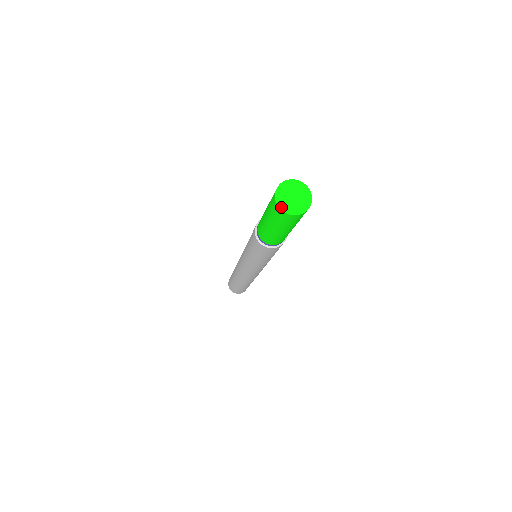
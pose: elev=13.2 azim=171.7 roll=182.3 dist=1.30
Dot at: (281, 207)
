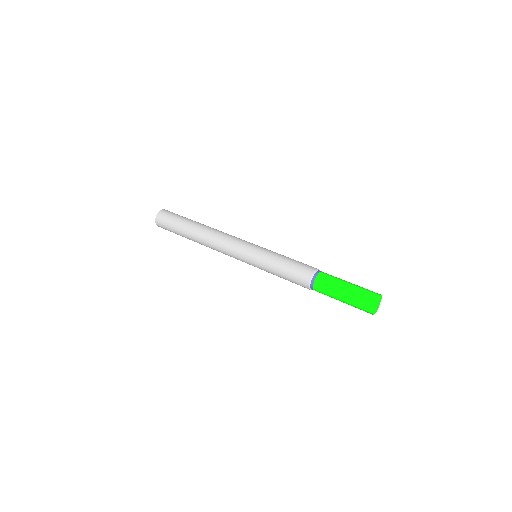
Dot at: (374, 308)
